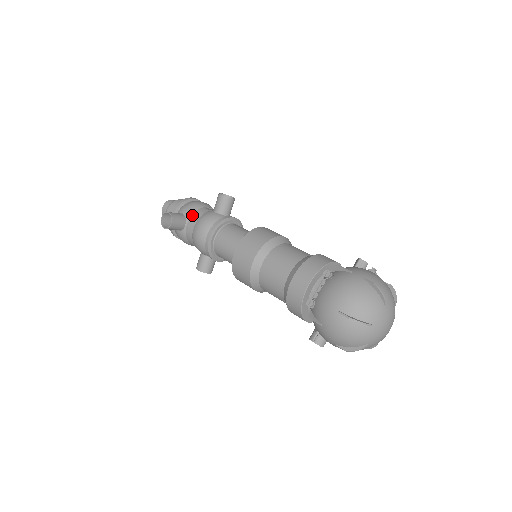
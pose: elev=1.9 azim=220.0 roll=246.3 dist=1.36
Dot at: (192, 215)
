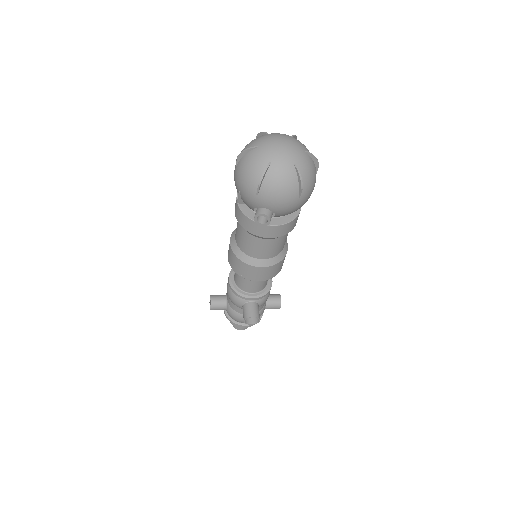
Dot at: occluded
